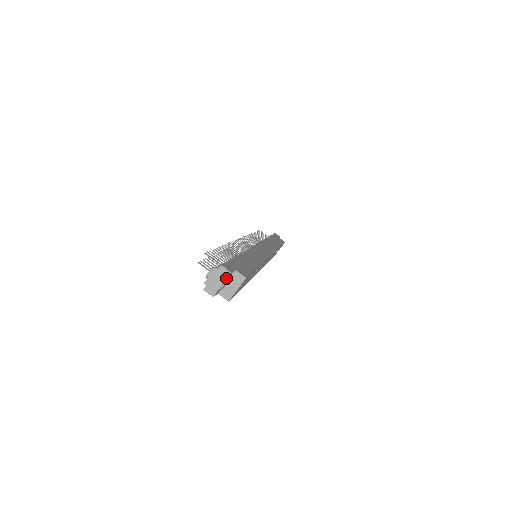
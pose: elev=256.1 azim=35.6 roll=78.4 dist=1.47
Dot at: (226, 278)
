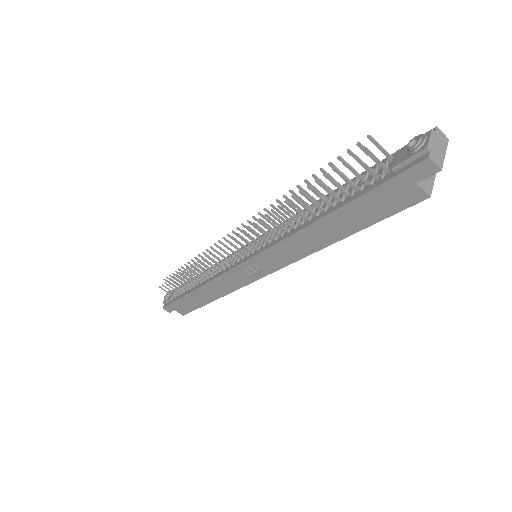
Dot at: (446, 145)
